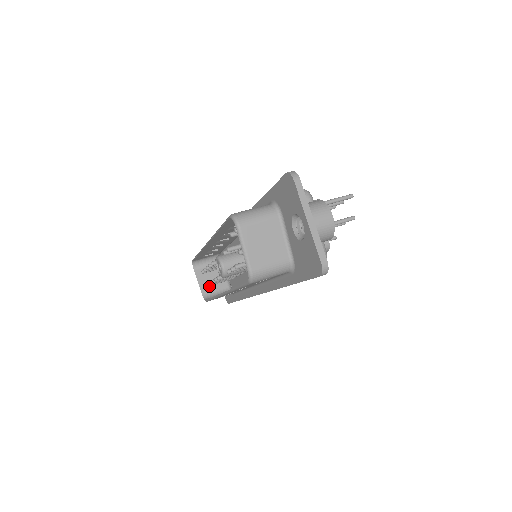
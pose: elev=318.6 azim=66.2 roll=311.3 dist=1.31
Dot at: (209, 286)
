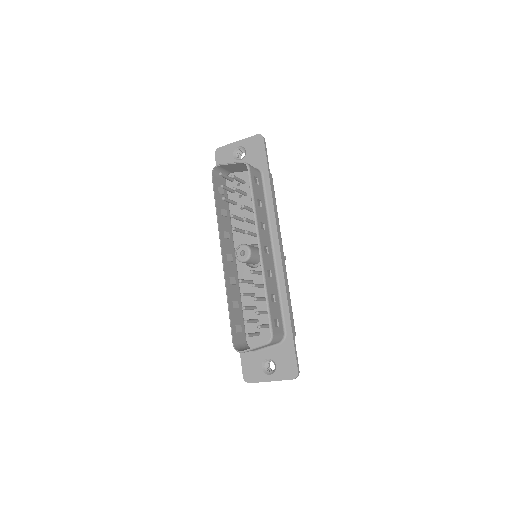
Dot at: occluded
